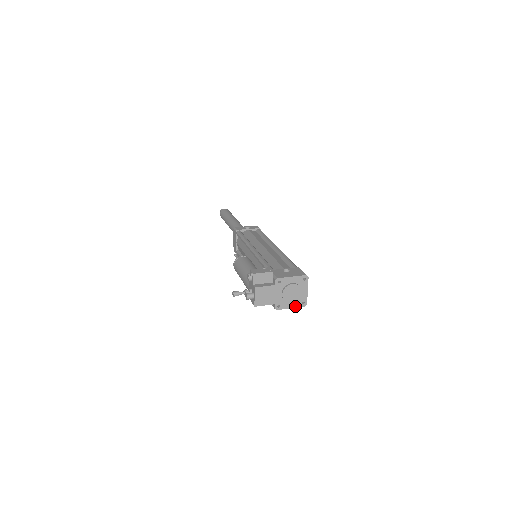
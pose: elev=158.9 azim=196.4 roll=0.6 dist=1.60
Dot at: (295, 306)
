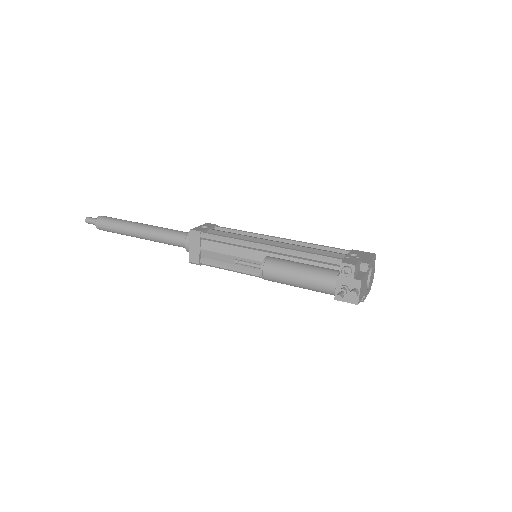
Dot at: (368, 292)
